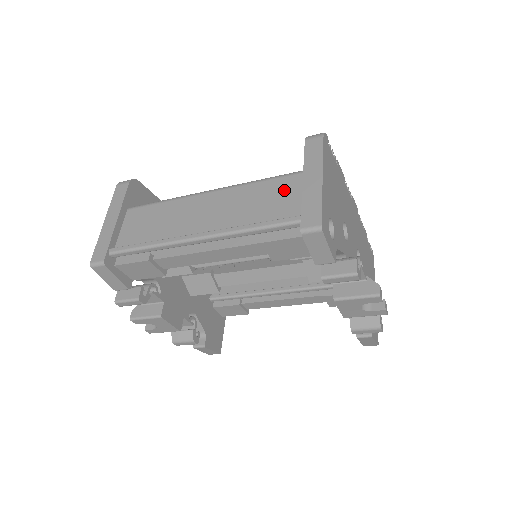
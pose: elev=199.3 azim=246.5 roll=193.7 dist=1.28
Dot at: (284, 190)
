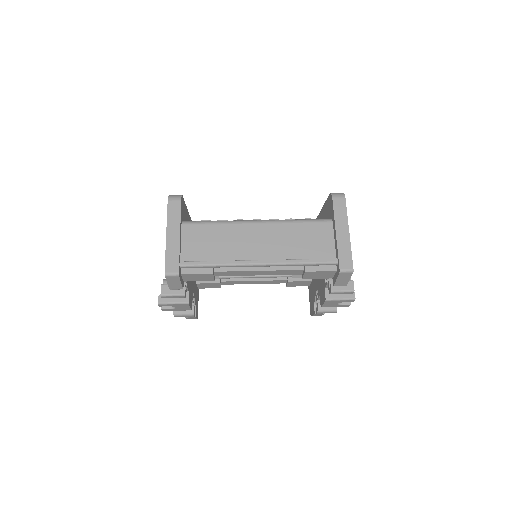
Dot at: (319, 234)
